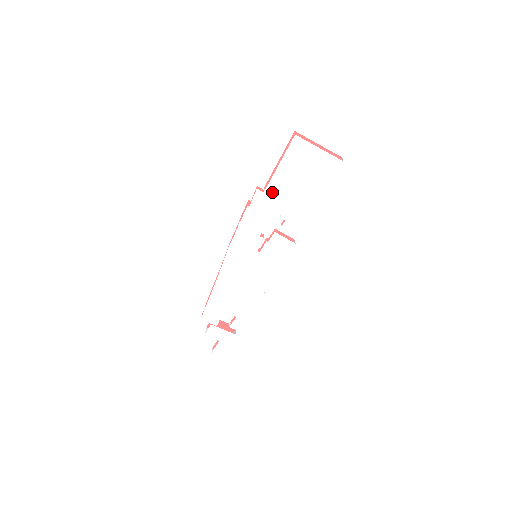
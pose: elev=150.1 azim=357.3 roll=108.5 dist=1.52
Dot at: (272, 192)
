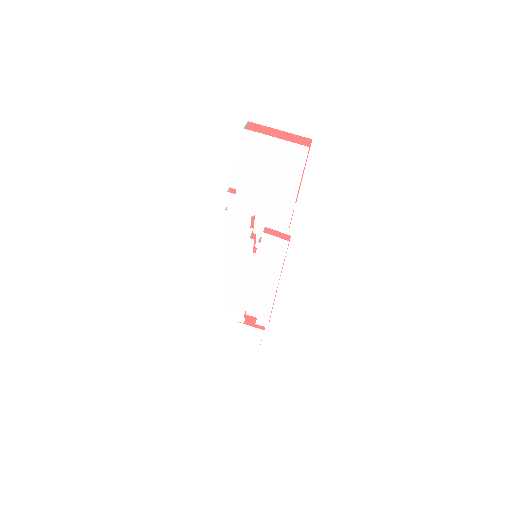
Dot at: (244, 193)
